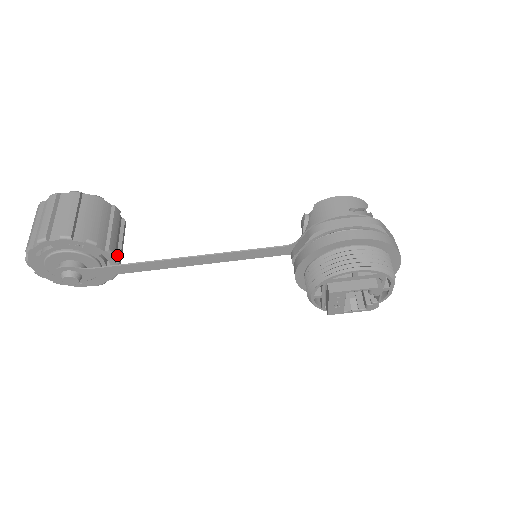
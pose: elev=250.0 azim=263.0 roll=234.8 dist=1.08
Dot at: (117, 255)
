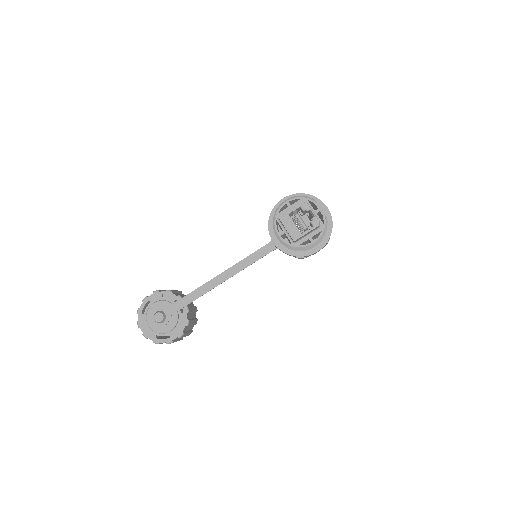
Dot at: occluded
